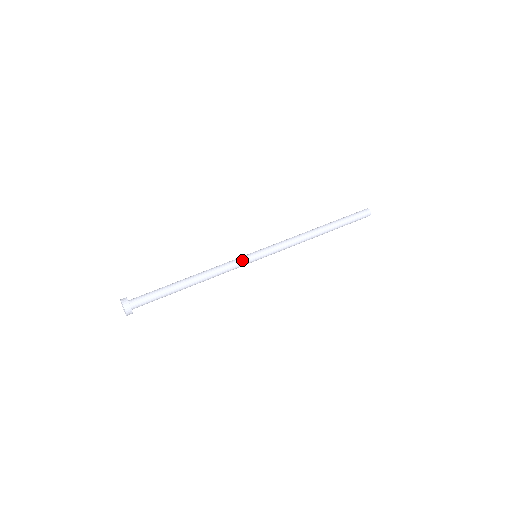
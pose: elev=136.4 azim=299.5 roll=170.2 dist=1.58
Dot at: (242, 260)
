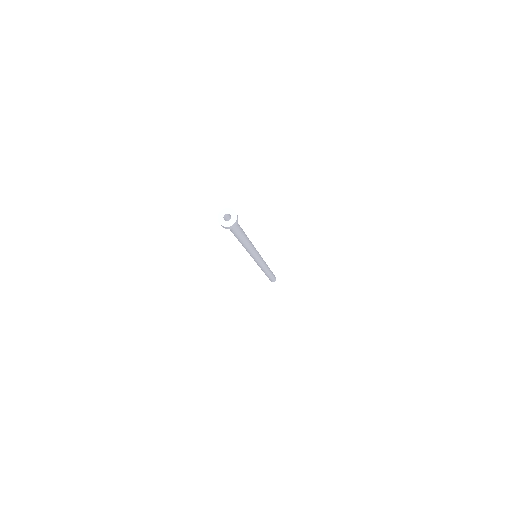
Dot at: (257, 251)
